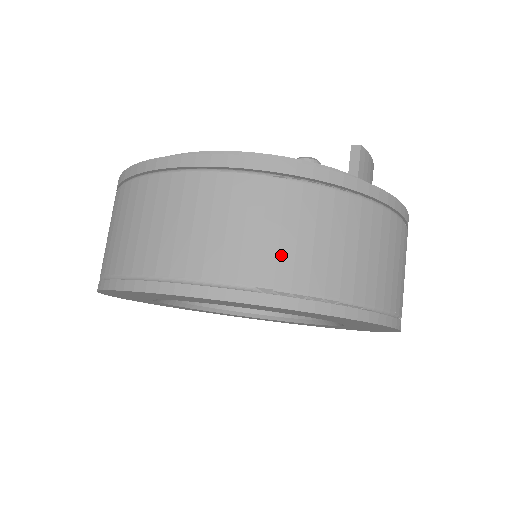
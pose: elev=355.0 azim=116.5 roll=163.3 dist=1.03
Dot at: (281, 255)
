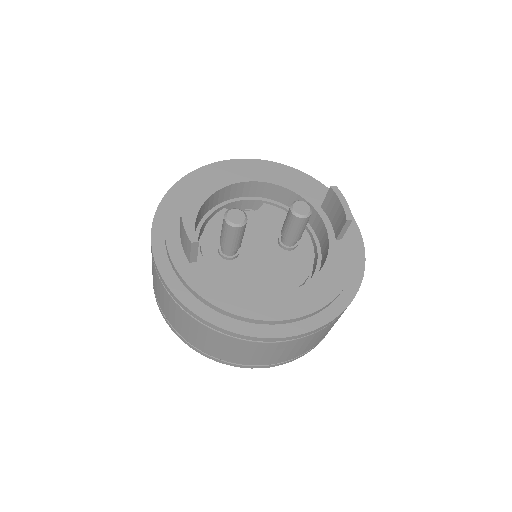
Dot at: occluded
